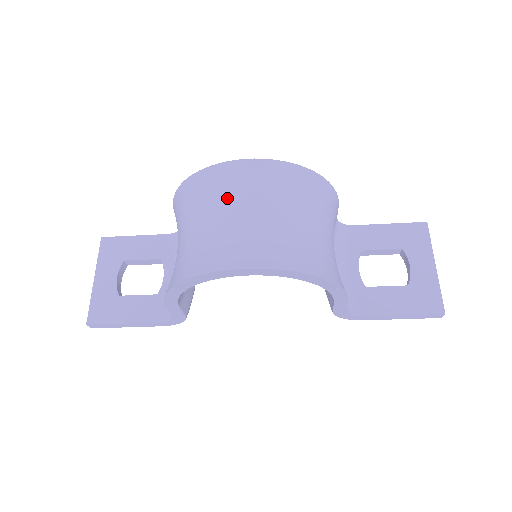
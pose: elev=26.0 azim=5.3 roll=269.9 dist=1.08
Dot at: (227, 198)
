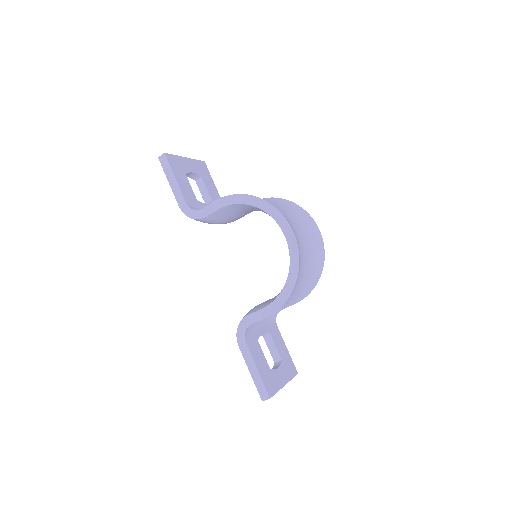
Dot at: (301, 221)
